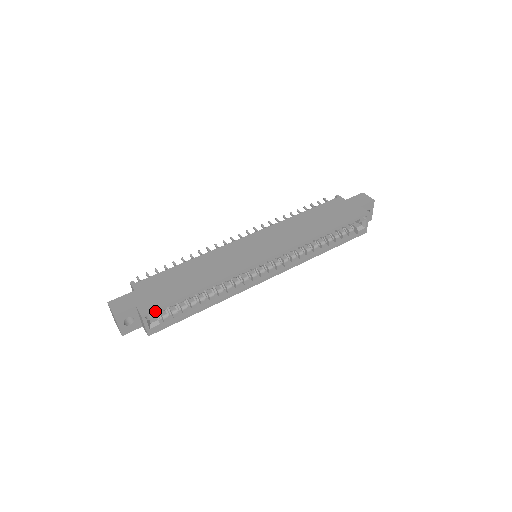
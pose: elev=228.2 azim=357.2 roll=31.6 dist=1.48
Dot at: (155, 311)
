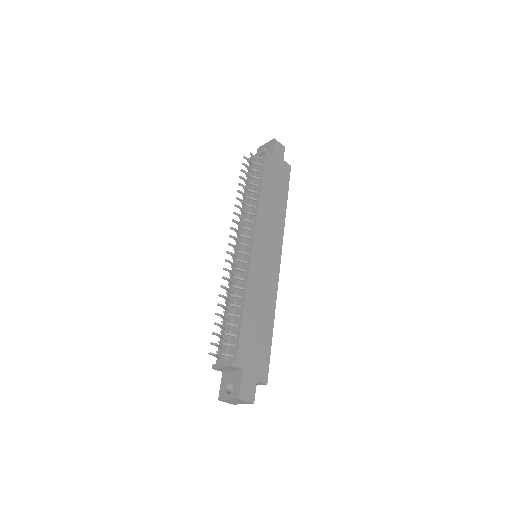
Dot at: (267, 371)
